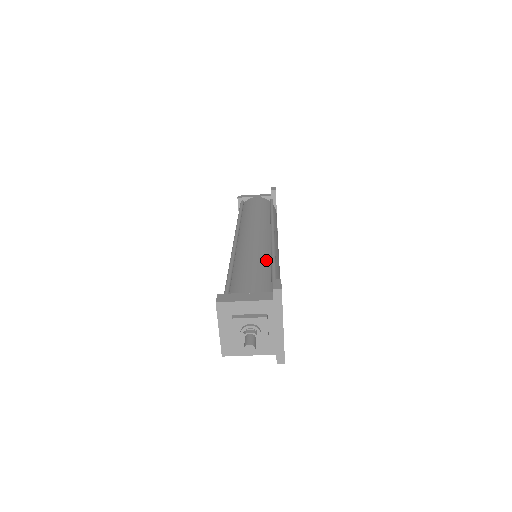
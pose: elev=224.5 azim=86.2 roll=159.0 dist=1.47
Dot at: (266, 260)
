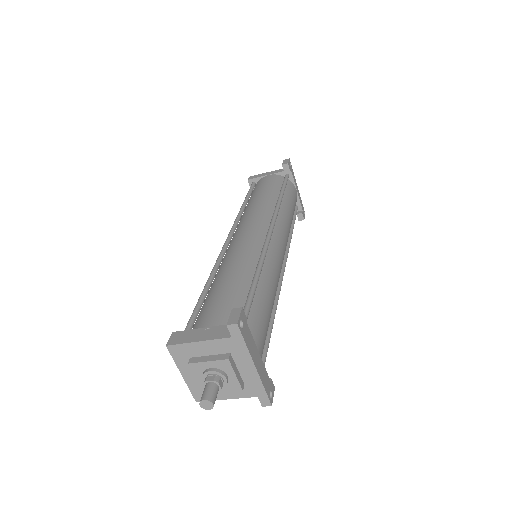
Dot at: (249, 269)
